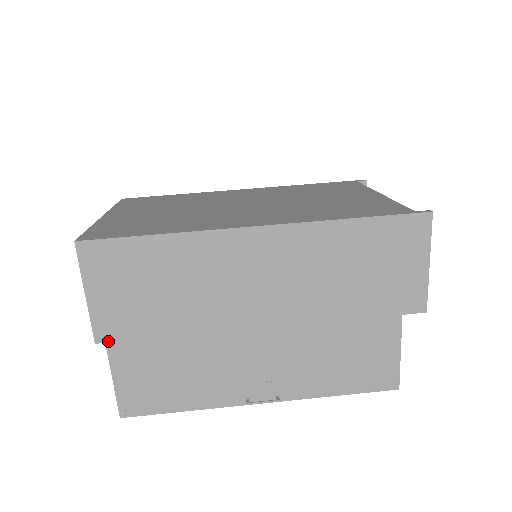
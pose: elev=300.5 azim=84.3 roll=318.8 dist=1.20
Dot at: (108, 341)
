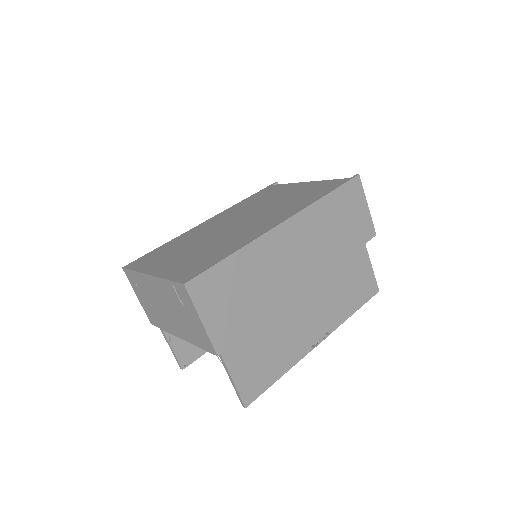
Dot at: (225, 349)
